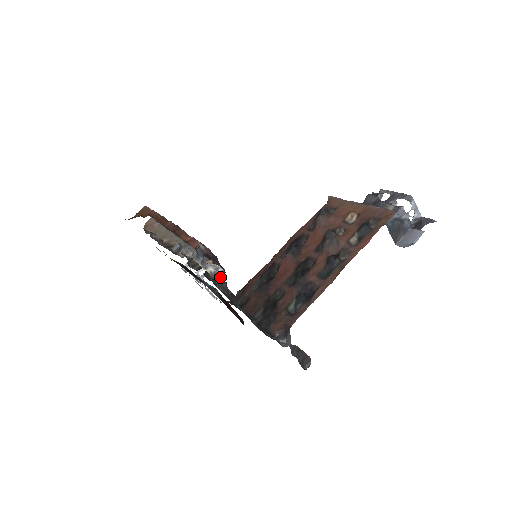
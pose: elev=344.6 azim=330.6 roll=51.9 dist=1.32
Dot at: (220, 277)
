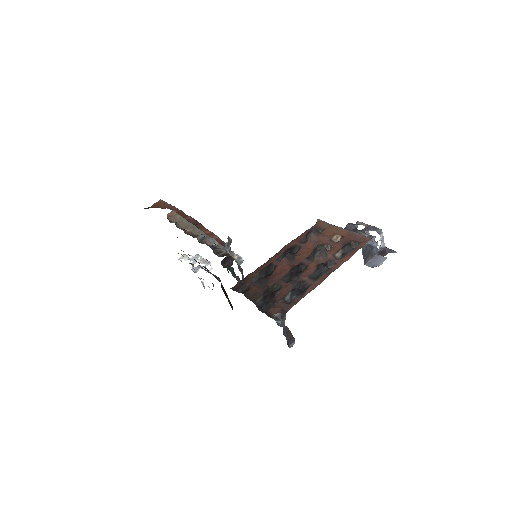
Dot at: occluded
